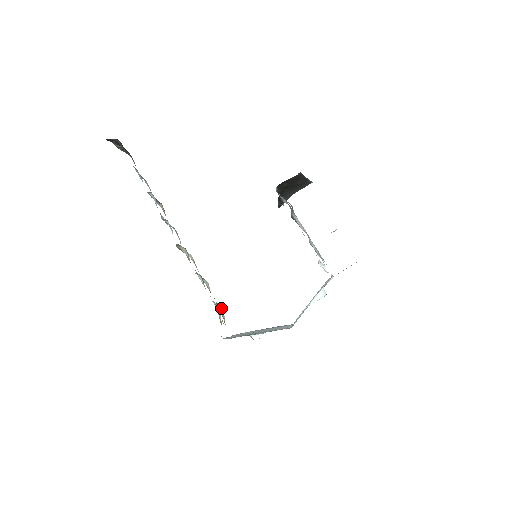
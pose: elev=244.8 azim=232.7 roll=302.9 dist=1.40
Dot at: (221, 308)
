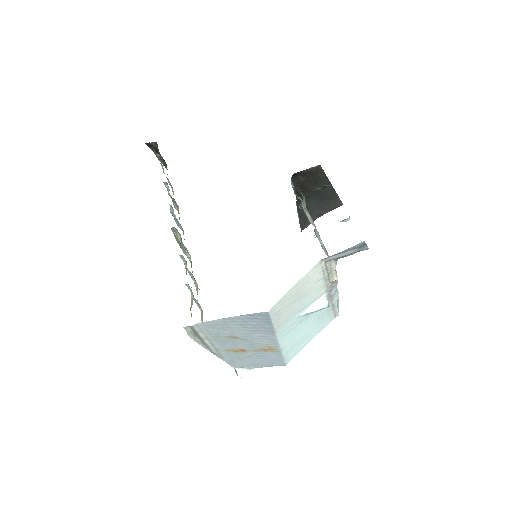
Dot at: (202, 312)
